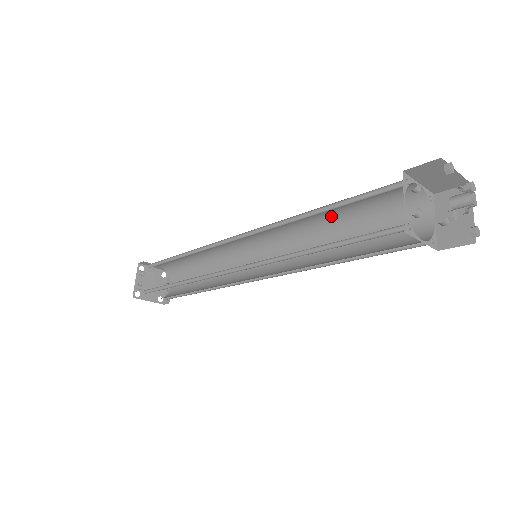
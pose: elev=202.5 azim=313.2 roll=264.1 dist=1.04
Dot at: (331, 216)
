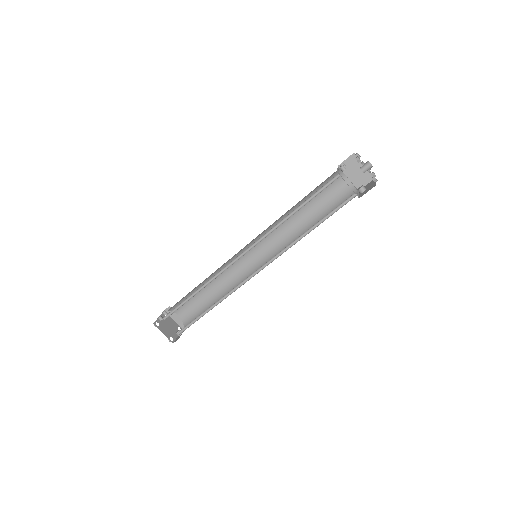
Dot at: (305, 218)
